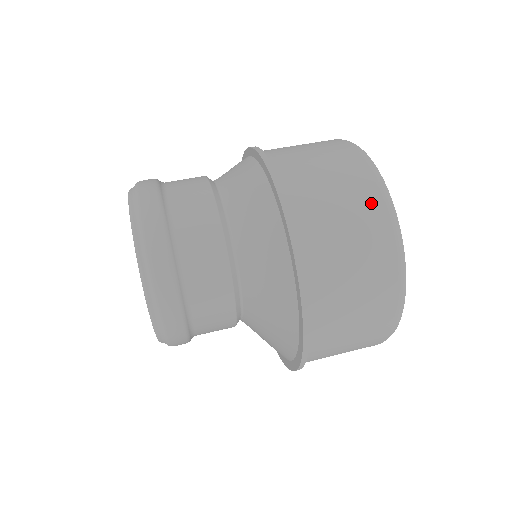
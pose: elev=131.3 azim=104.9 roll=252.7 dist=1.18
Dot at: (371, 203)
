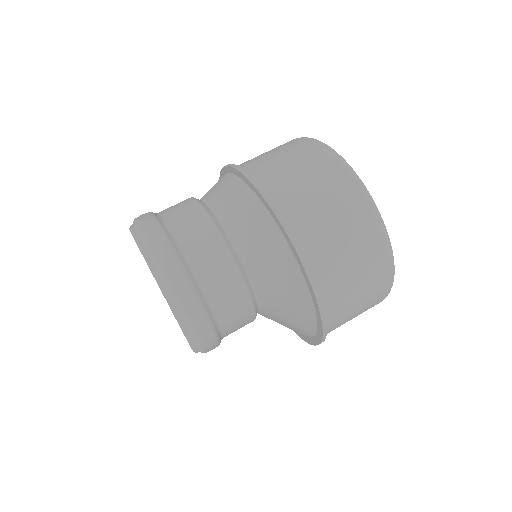
Dot at: (352, 199)
